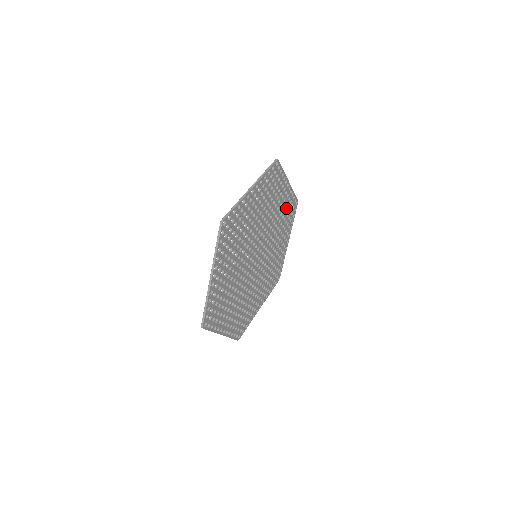
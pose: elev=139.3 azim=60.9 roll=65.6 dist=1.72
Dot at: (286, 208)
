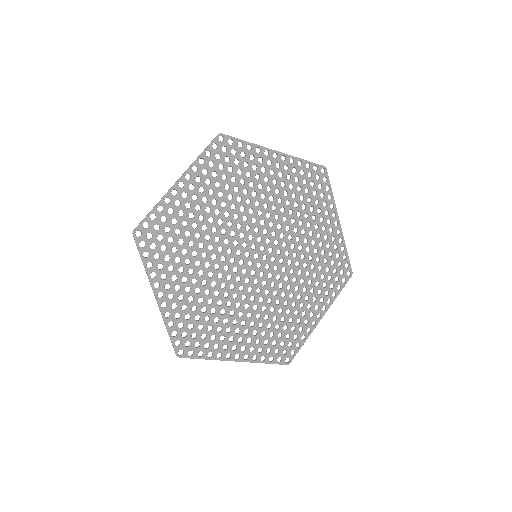
Dot at: (295, 183)
